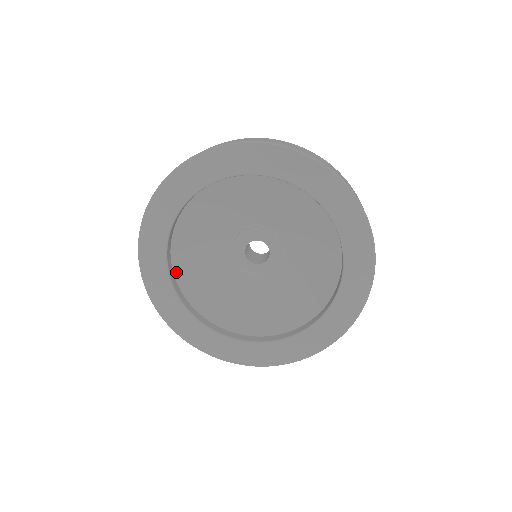
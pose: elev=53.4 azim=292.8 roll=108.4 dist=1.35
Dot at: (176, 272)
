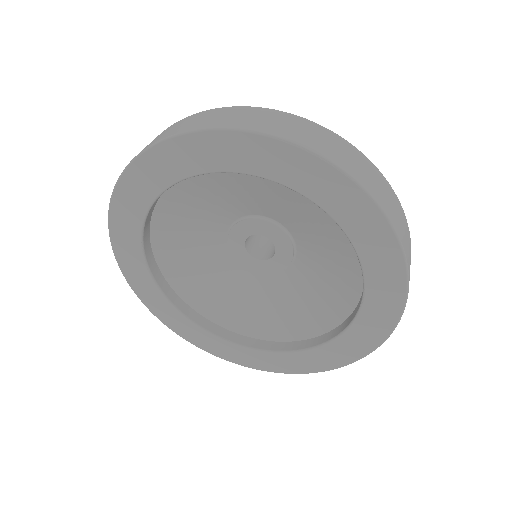
Dot at: (168, 278)
